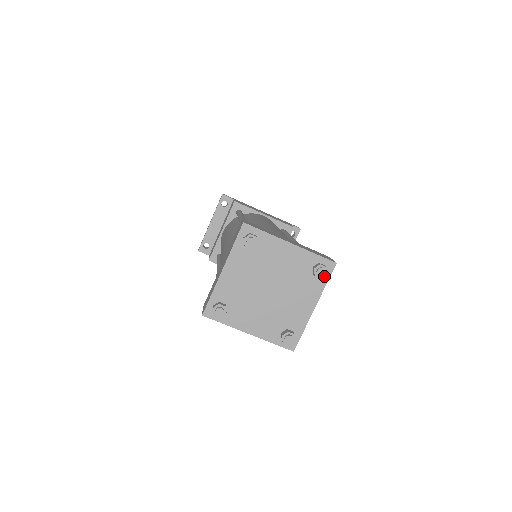
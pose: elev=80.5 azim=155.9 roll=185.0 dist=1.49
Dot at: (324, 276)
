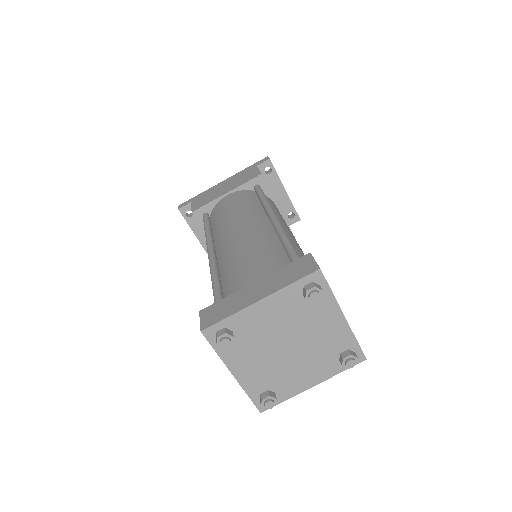
Dot at: (322, 289)
